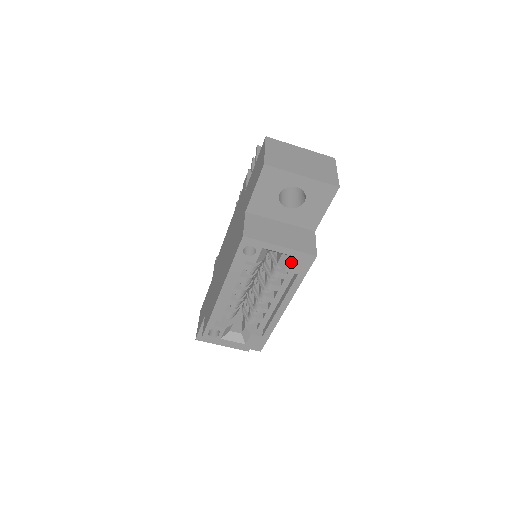
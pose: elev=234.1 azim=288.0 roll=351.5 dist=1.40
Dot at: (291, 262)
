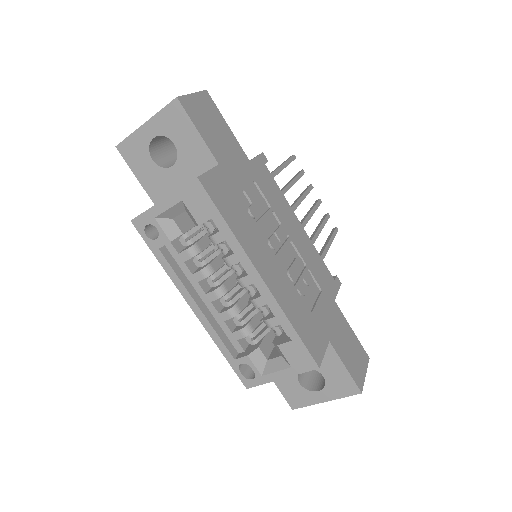
Dot at: (190, 209)
